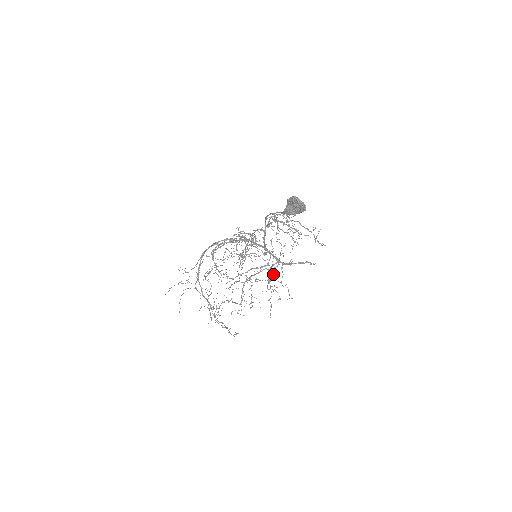
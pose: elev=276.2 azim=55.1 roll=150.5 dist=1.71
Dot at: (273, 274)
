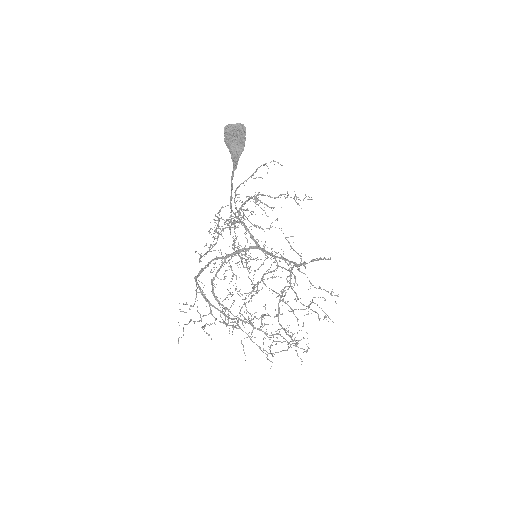
Dot at: (294, 277)
